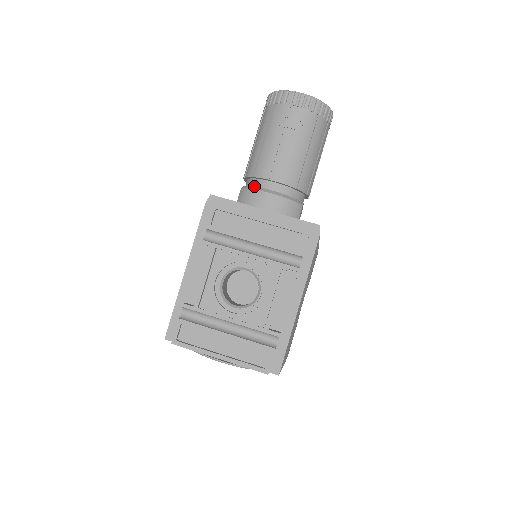
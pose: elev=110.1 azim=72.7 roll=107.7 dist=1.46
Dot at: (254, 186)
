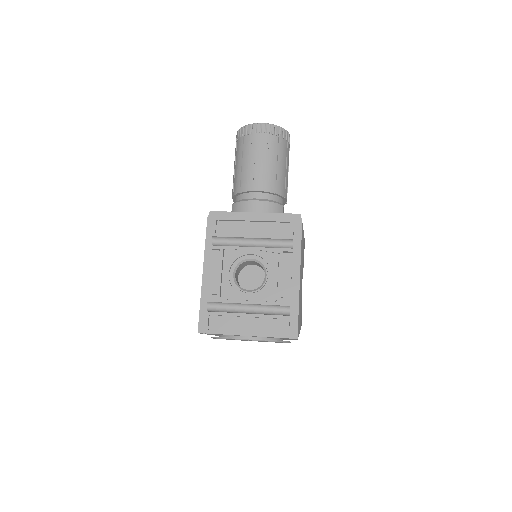
Dot at: occluded
